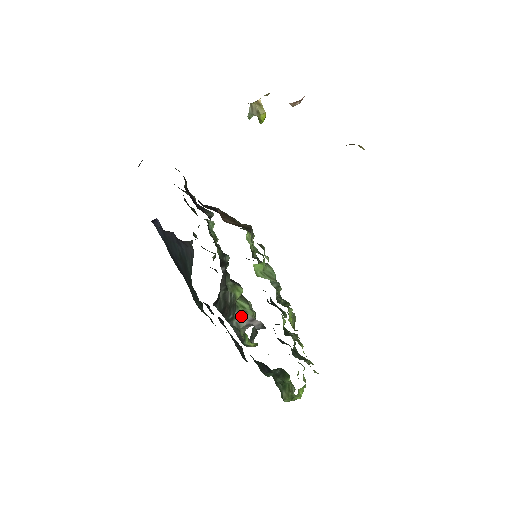
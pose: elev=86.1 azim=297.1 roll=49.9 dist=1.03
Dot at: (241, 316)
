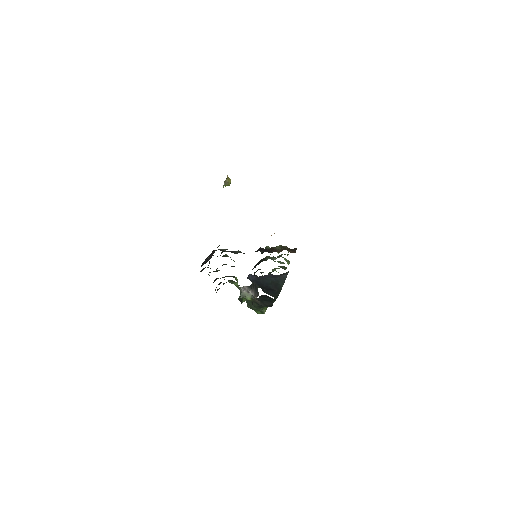
Dot at: (241, 291)
